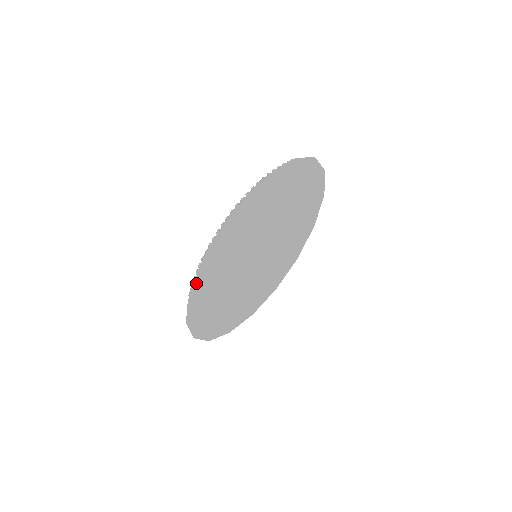
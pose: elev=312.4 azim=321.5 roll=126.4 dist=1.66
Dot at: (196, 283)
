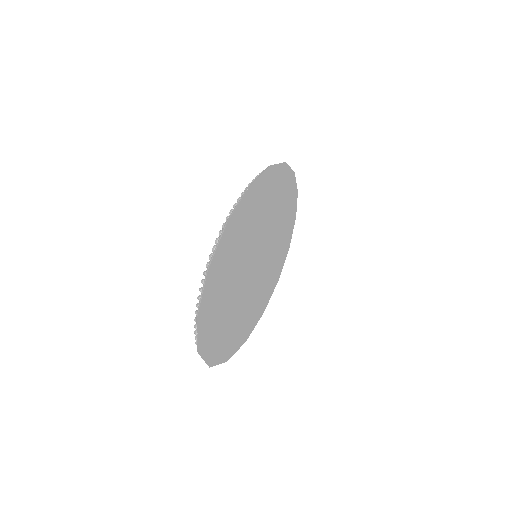
Dot at: (234, 216)
